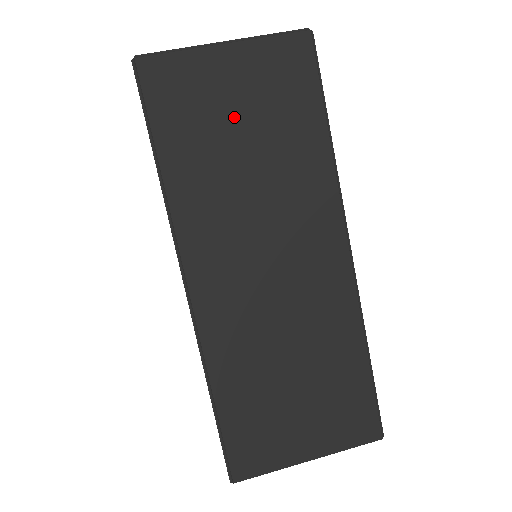
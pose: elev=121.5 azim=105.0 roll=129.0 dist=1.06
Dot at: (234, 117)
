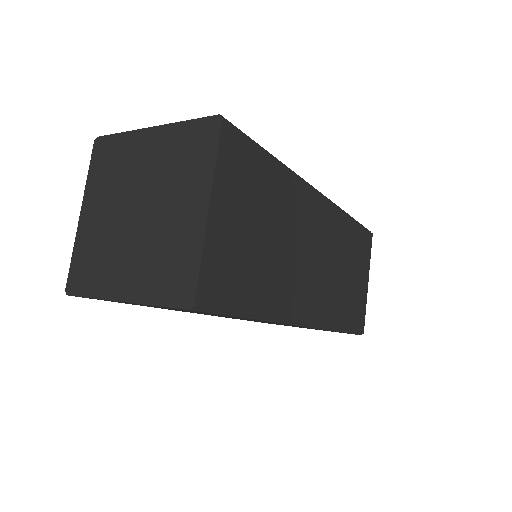
Dot at: occluded
